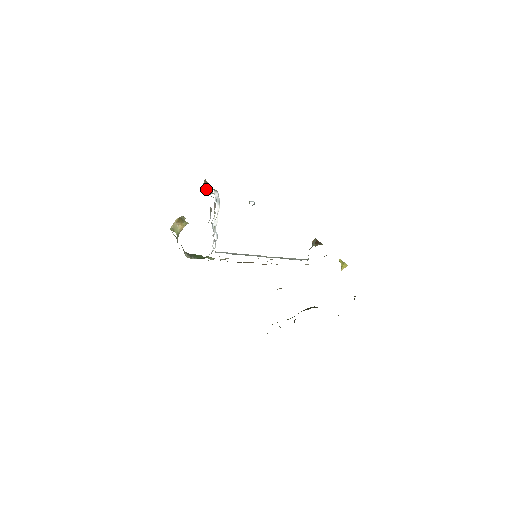
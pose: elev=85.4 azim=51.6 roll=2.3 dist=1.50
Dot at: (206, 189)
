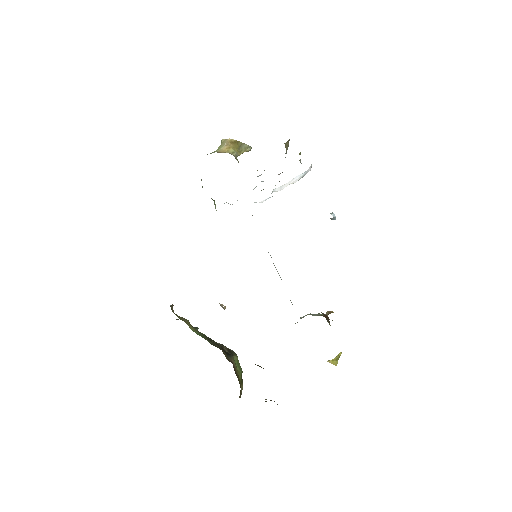
Dot at: occluded
